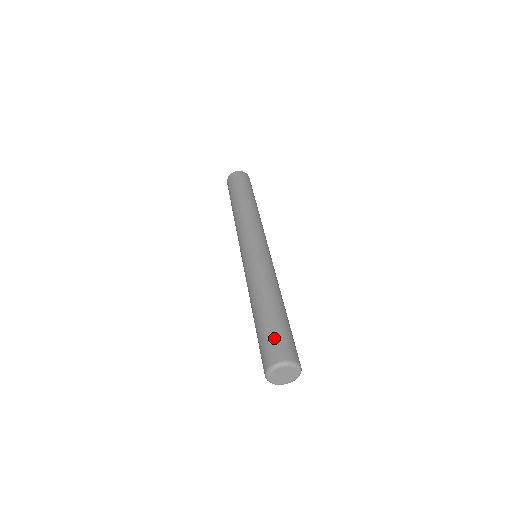
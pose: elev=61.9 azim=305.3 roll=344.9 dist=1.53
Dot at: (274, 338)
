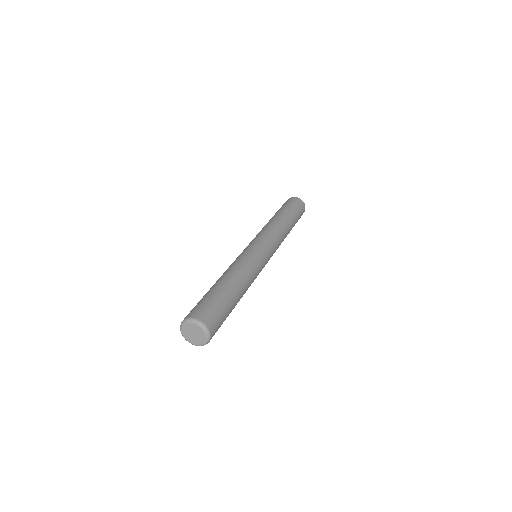
Dot at: (201, 303)
